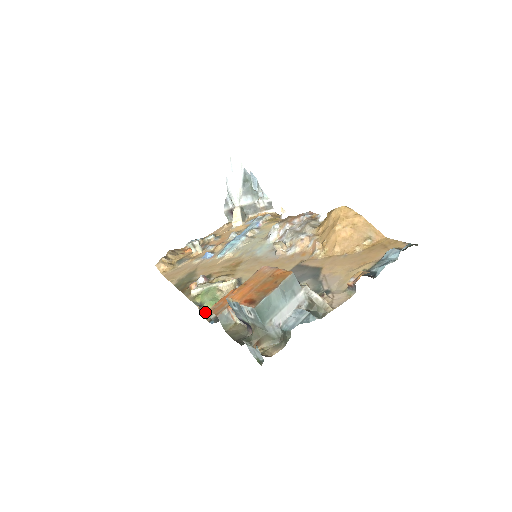
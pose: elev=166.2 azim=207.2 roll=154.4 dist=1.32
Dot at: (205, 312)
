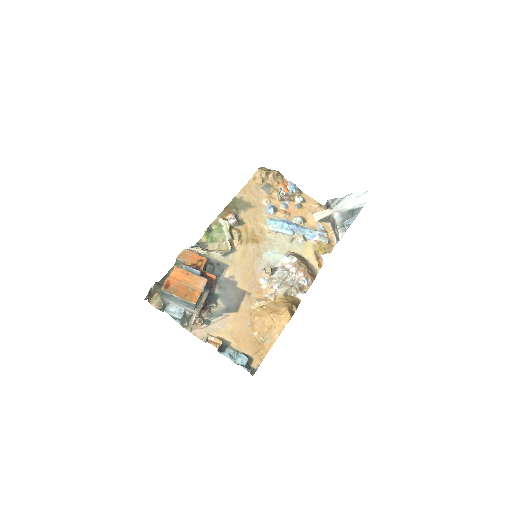
Dot at: (206, 235)
